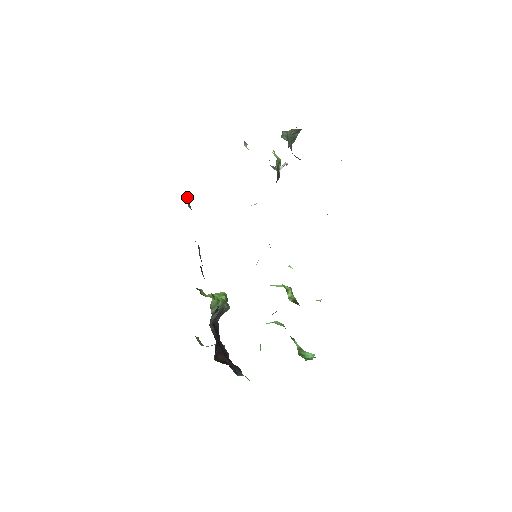
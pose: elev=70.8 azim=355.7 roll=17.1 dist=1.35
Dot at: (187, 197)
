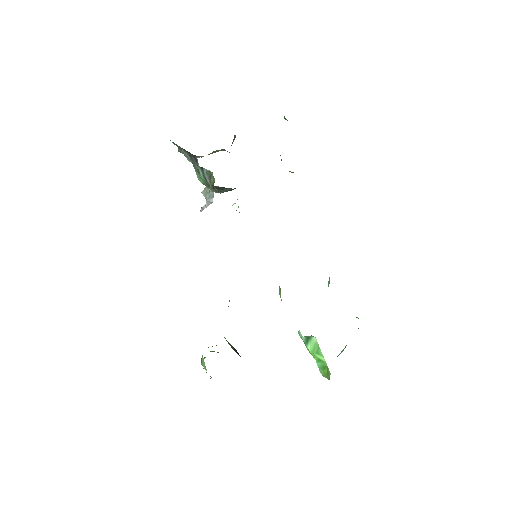
Dot at: occluded
